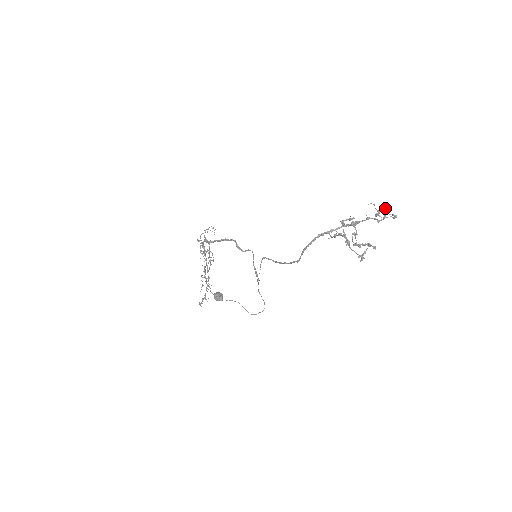
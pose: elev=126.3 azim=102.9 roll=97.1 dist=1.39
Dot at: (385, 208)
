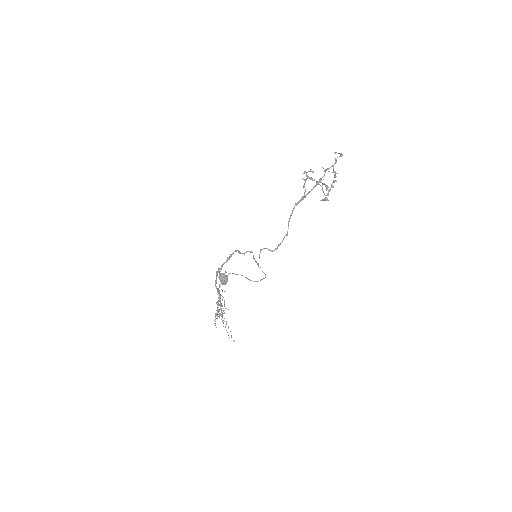
Dot at: occluded
